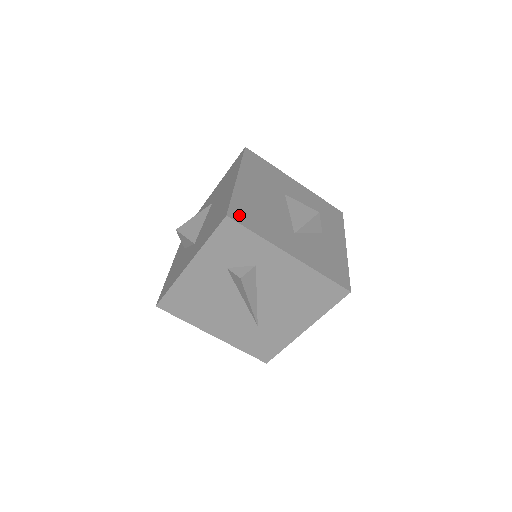
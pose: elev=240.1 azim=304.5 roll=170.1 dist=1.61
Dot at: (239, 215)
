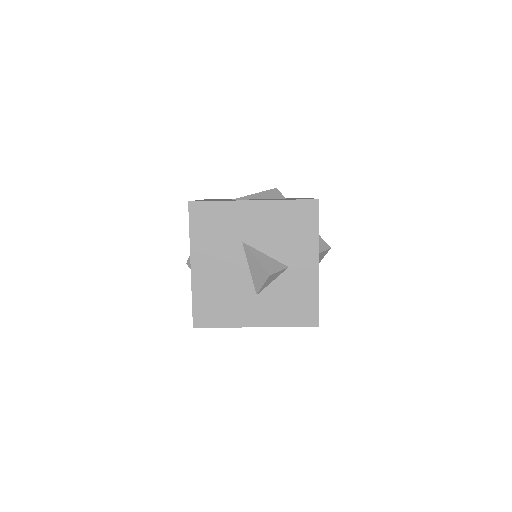
Dot at: (203, 318)
